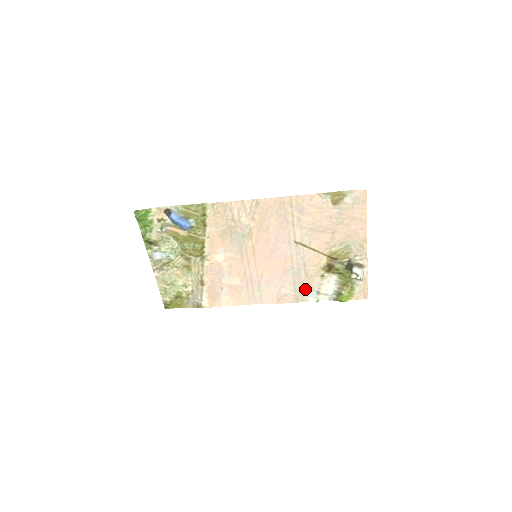
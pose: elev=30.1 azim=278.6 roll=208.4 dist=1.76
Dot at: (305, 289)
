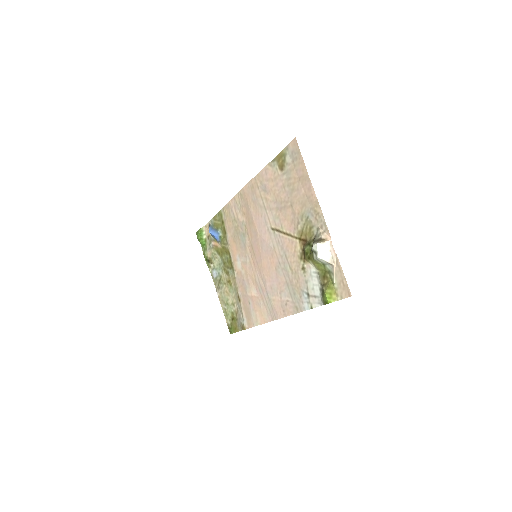
Dot at: (297, 291)
